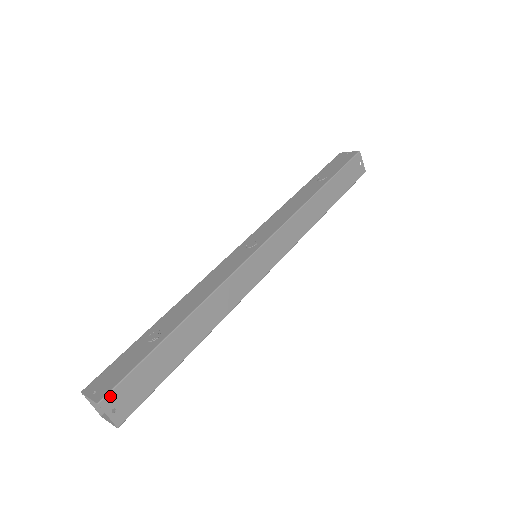
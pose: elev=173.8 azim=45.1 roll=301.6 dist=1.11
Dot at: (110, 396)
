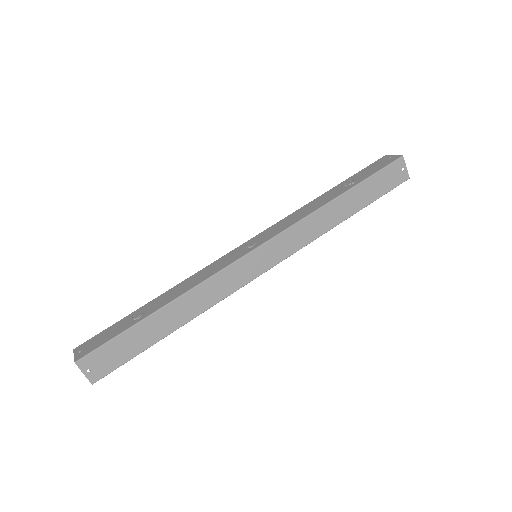
Dot at: (86, 359)
